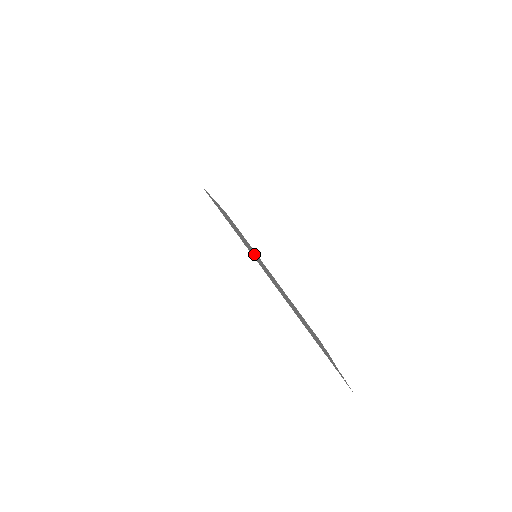
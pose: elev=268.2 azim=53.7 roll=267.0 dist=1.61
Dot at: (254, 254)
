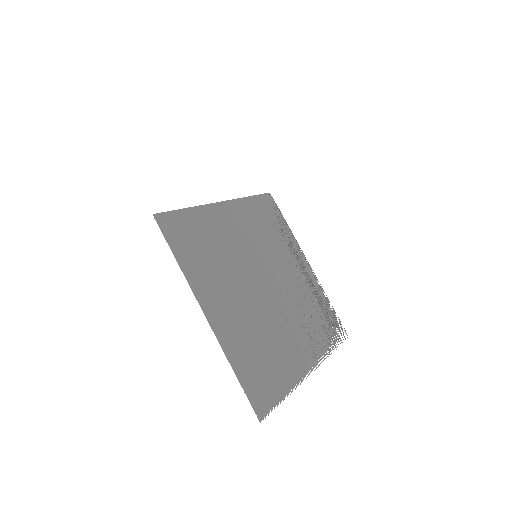
Dot at: (239, 261)
